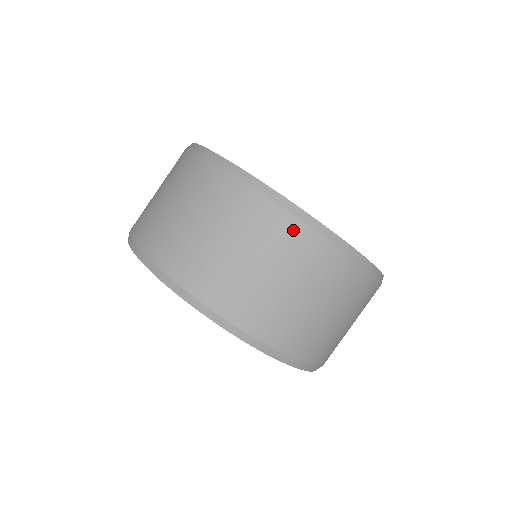
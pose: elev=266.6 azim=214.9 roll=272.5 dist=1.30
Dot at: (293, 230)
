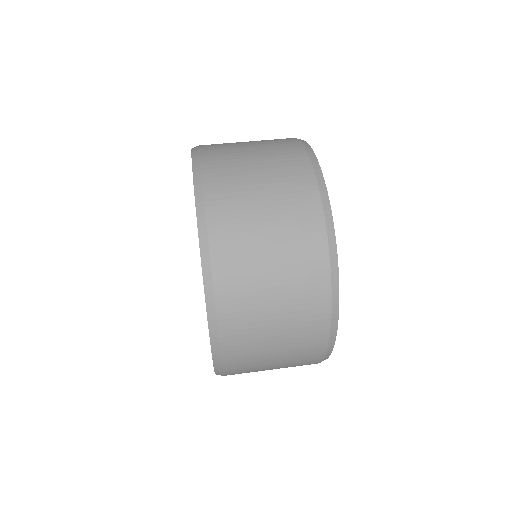
Dot at: (288, 140)
